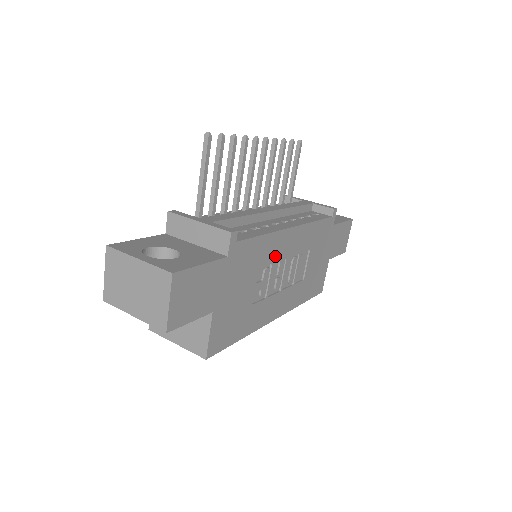
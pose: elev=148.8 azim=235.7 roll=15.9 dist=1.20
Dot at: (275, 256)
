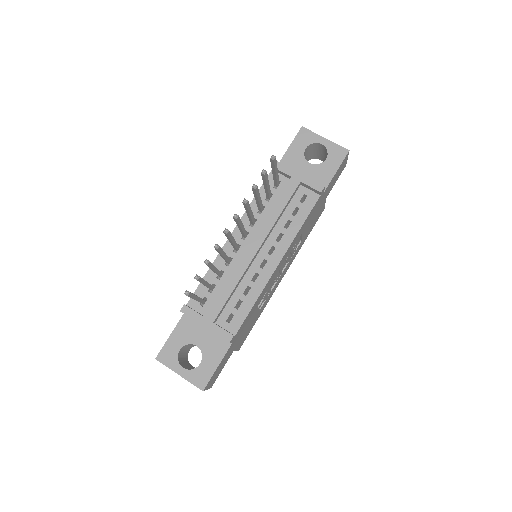
Dot at: (269, 286)
